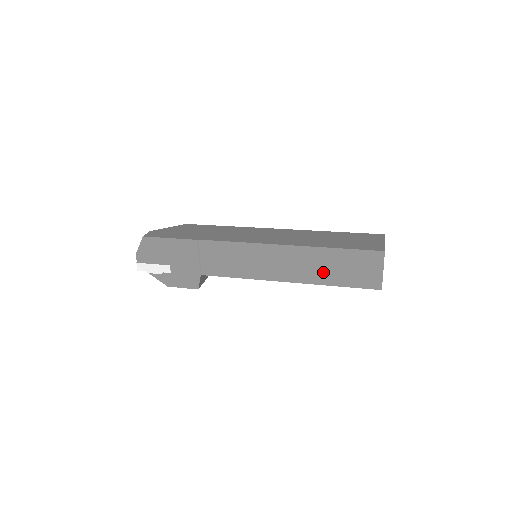
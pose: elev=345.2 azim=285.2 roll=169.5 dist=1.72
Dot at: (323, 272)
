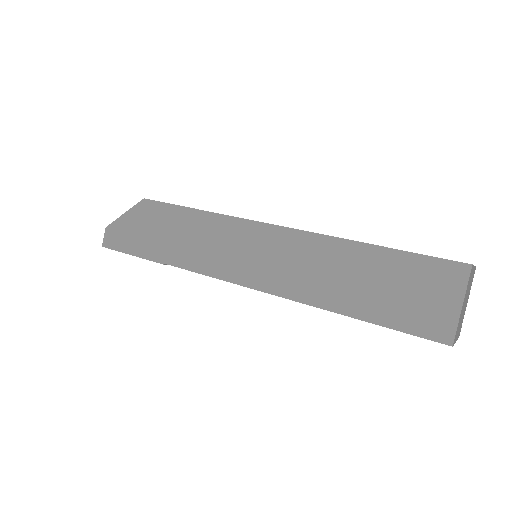
Dot at: occluded
